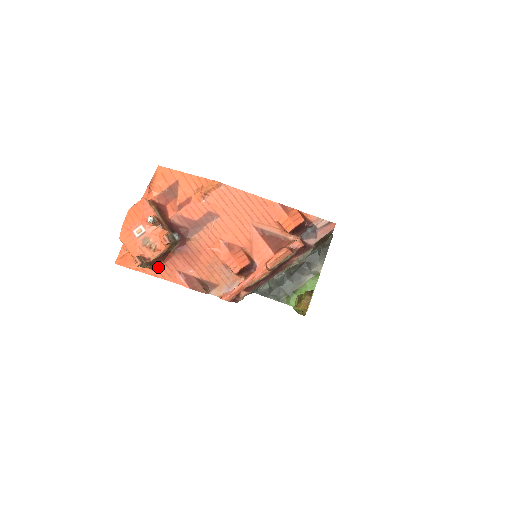
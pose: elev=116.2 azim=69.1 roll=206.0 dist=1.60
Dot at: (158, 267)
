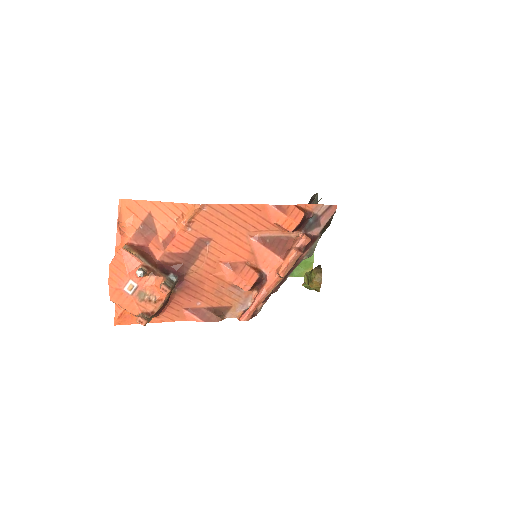
Dot at: (162, 312)
